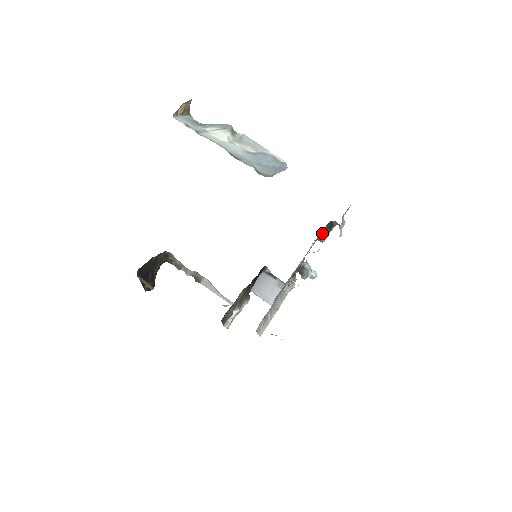
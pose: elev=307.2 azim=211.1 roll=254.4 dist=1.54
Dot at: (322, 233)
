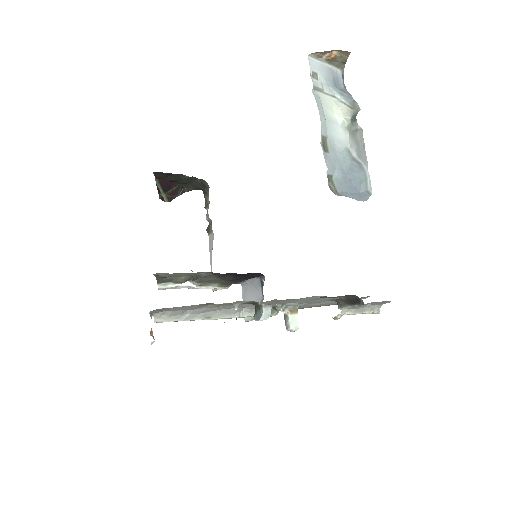
Dot at: (343, 299)
